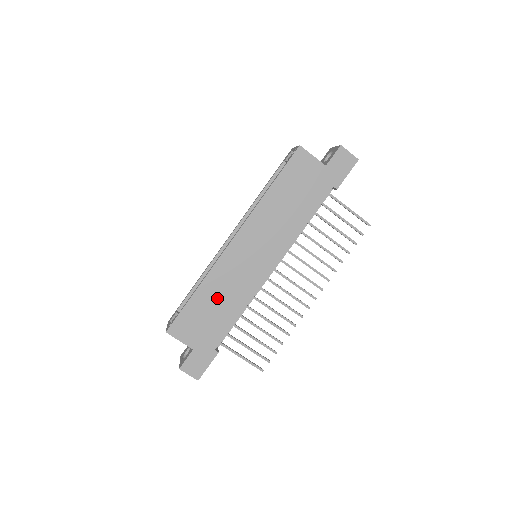
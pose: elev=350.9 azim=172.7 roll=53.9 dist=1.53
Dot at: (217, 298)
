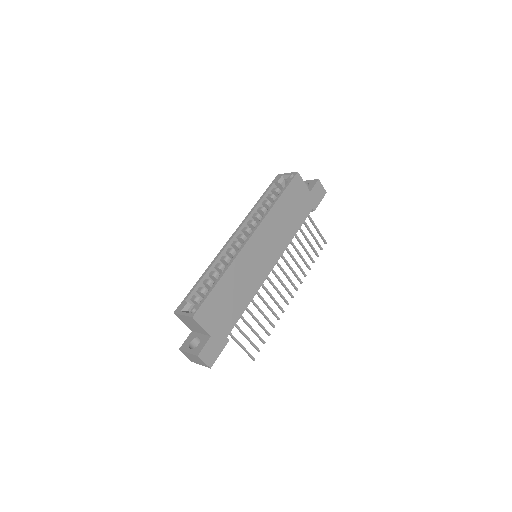
Dot at: (234, 288)
